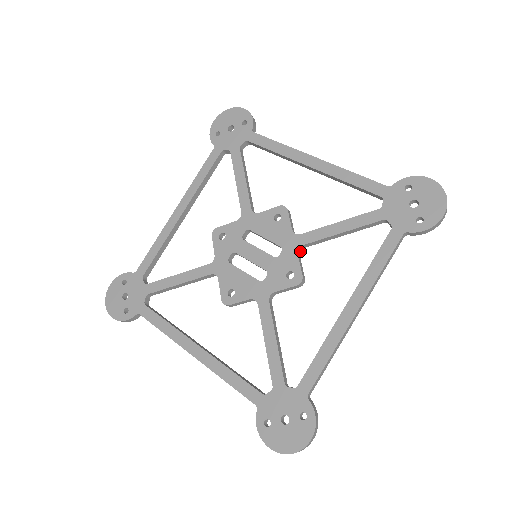
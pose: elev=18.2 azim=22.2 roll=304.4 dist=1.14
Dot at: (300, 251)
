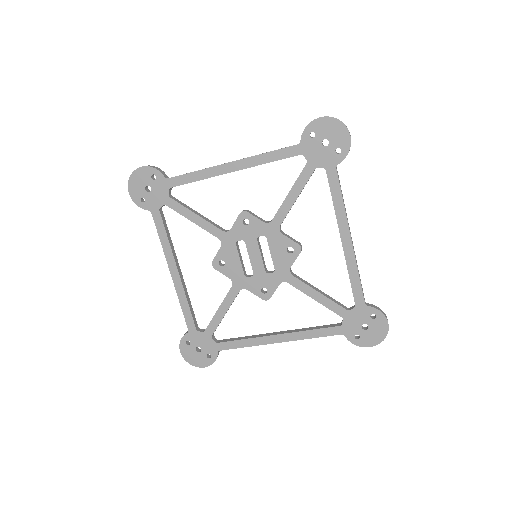
Dot at: (284, 280)
